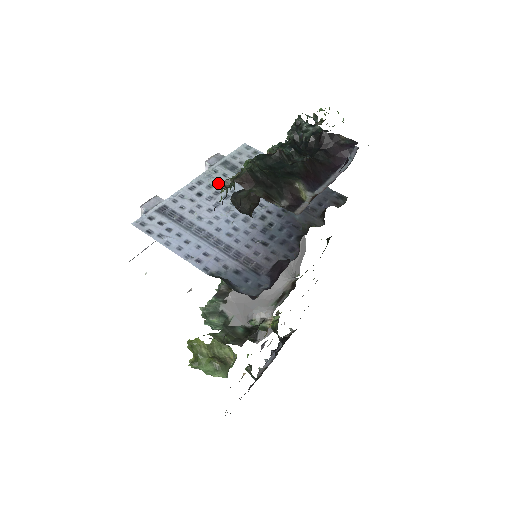
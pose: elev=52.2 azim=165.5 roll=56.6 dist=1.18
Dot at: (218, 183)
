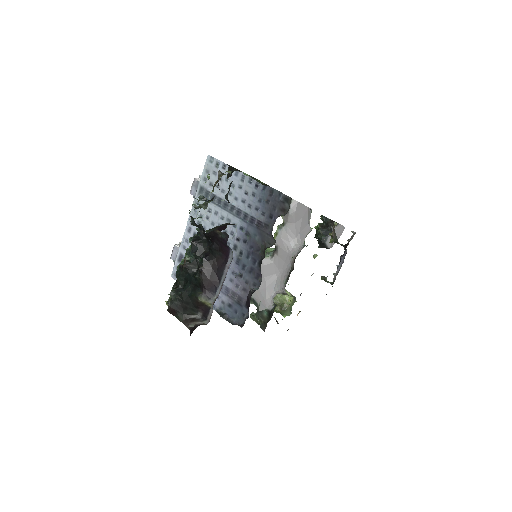
Dot at: (202, 218)
